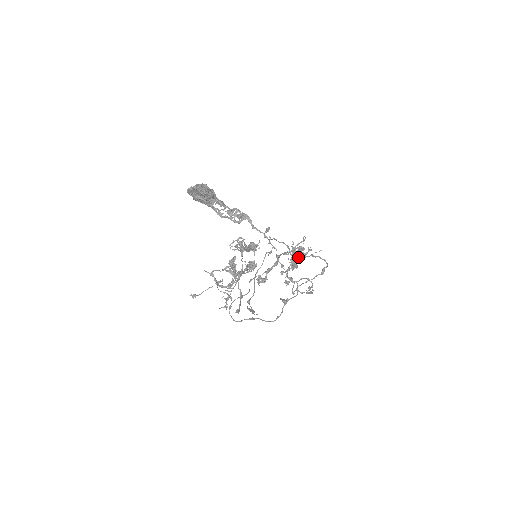
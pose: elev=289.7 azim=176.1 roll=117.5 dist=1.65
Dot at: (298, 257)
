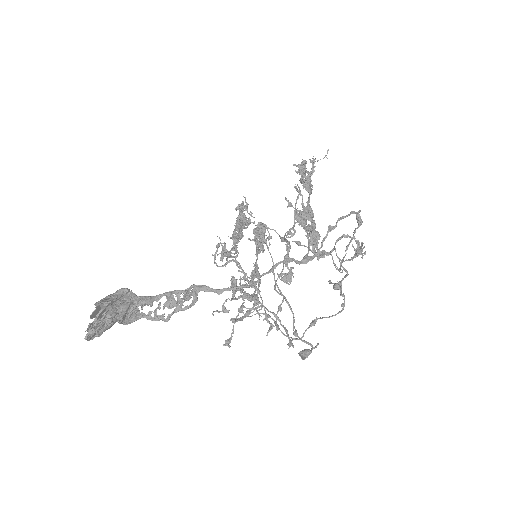
Dot at: (309, 219)
